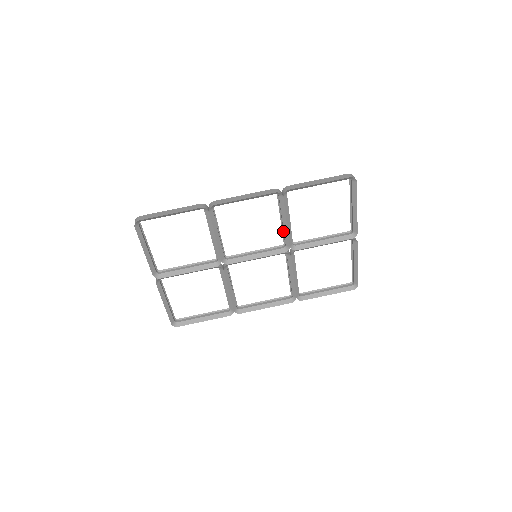
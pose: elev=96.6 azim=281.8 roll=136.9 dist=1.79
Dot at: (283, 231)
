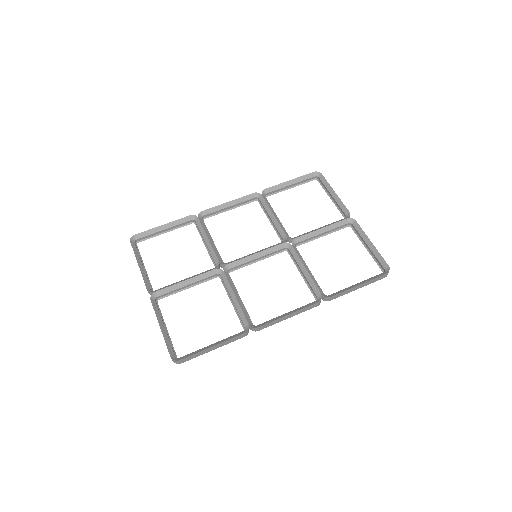
Dot at: (275, 229)
